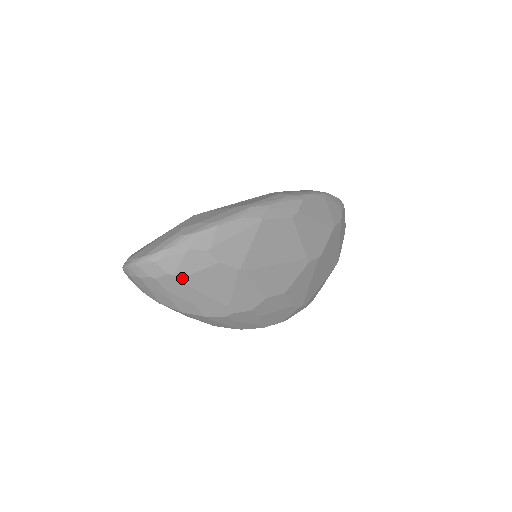
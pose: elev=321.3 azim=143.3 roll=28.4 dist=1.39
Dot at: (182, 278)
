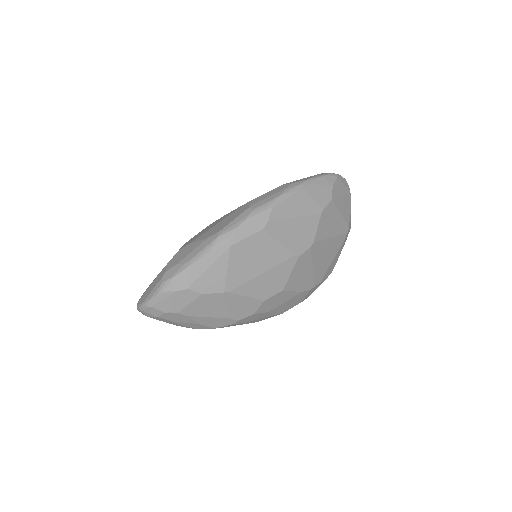
Dot at: (177, 313)
